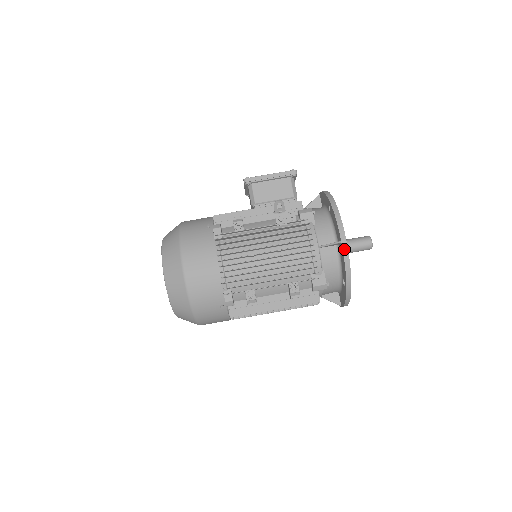
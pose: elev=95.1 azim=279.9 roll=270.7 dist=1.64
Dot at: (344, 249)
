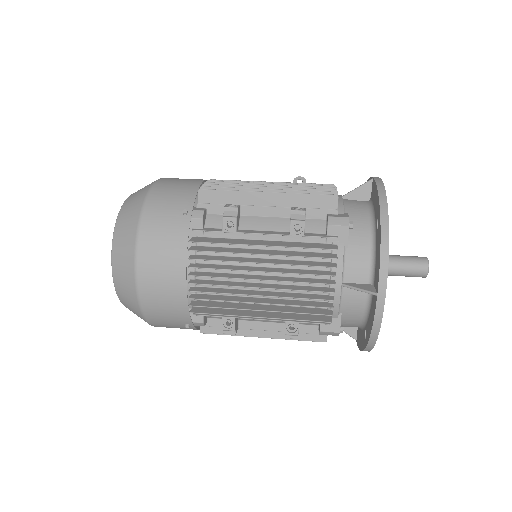
Dot at: (376, 180)
